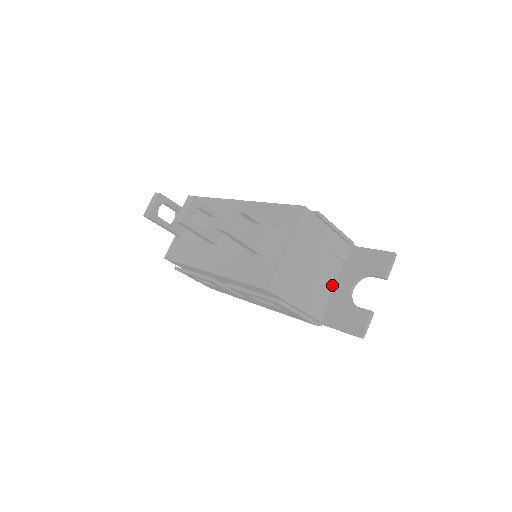
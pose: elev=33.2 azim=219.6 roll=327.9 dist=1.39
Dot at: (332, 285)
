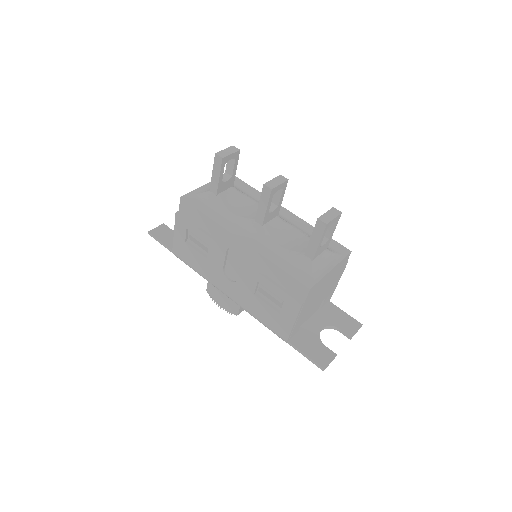
Dot at: (307, 318)
